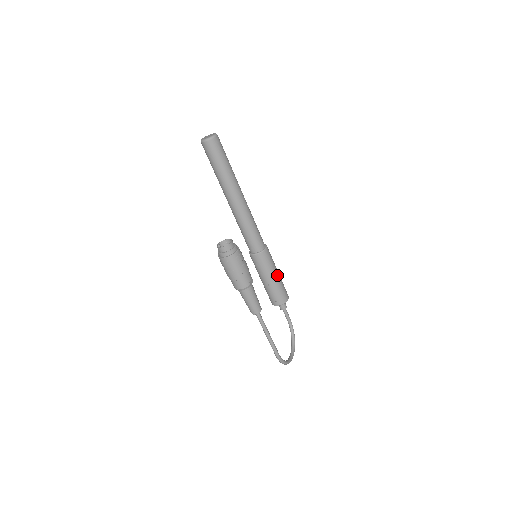
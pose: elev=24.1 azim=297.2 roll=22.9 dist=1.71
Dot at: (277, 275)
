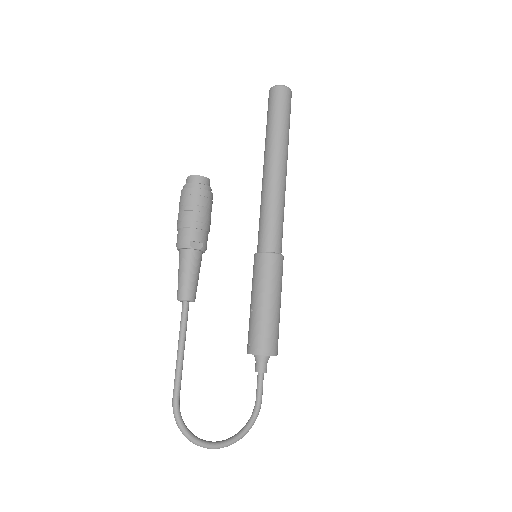
Dot at: (270, 303)
